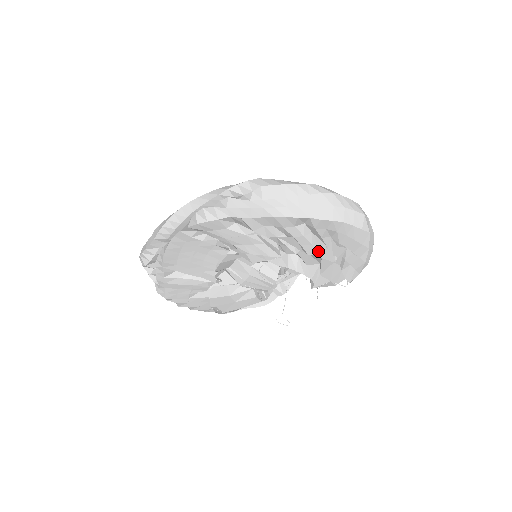
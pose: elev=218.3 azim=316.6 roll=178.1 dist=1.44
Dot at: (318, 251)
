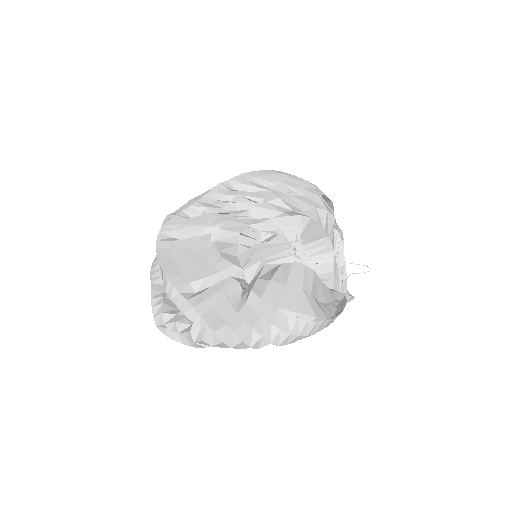
Dot at: (269, 196)
